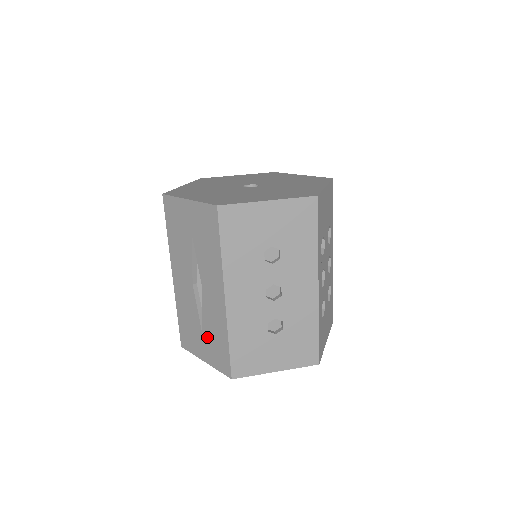
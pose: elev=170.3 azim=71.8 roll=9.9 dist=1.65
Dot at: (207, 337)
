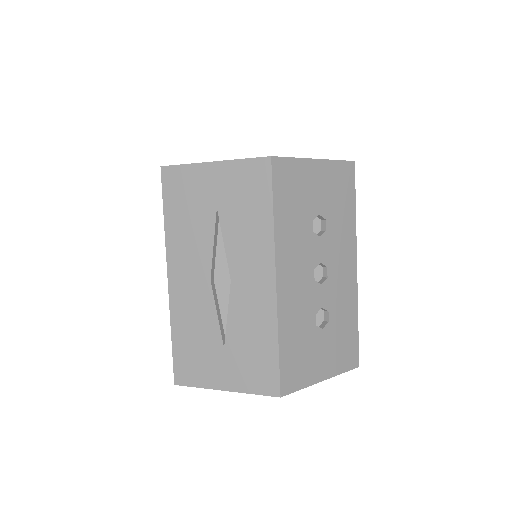
Dot at: (234, 350)
